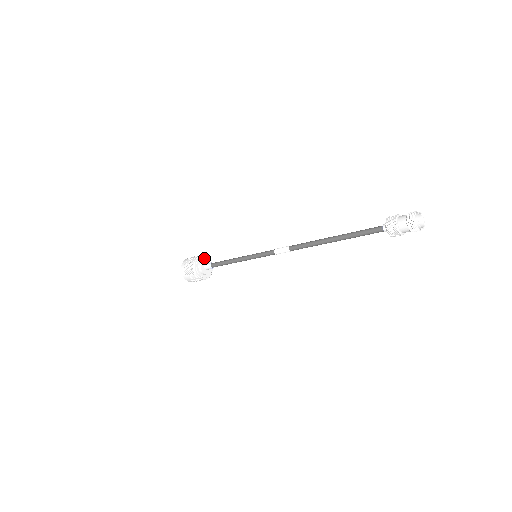
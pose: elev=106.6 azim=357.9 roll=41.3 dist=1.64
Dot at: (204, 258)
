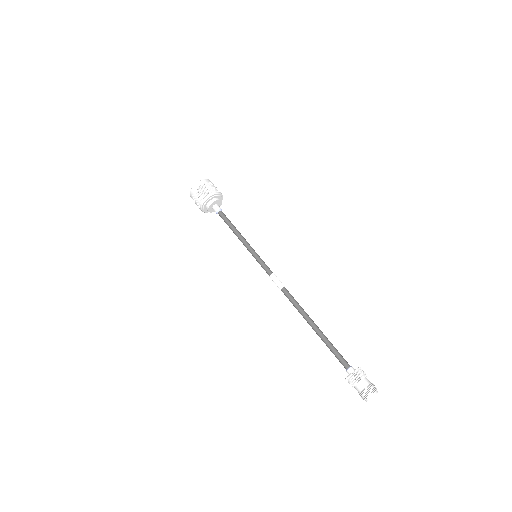
Dot at: (220, 197)
